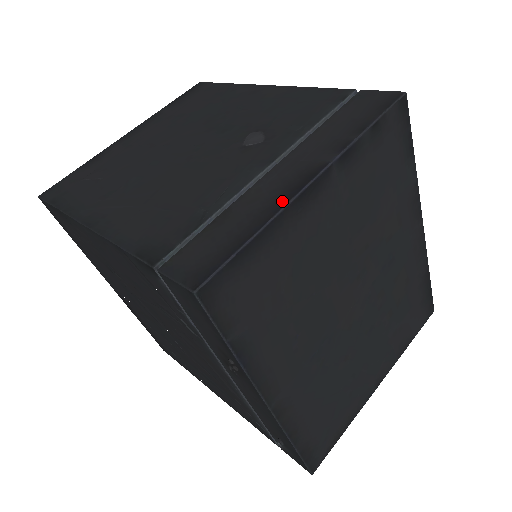
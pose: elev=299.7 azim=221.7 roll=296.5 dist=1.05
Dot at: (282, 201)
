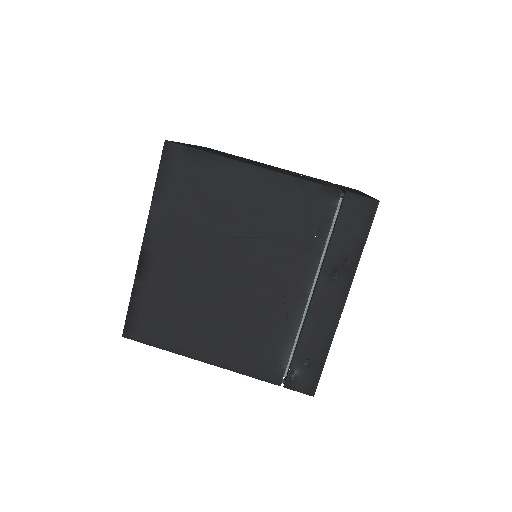
Dot at: occluded
